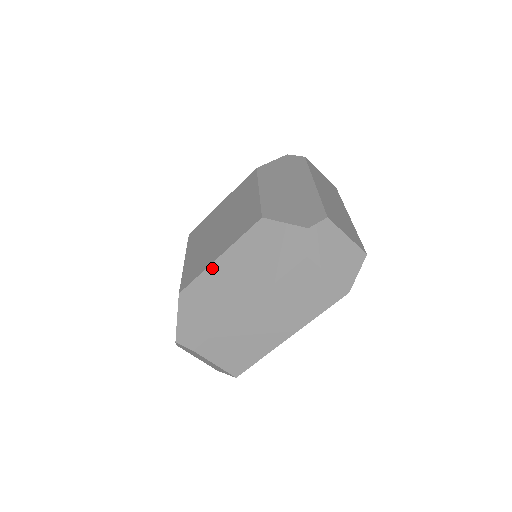
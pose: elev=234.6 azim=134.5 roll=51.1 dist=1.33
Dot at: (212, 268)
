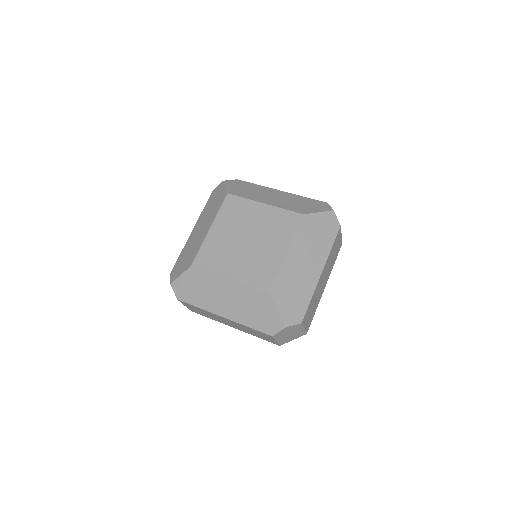
Dot at: (221, 279)
